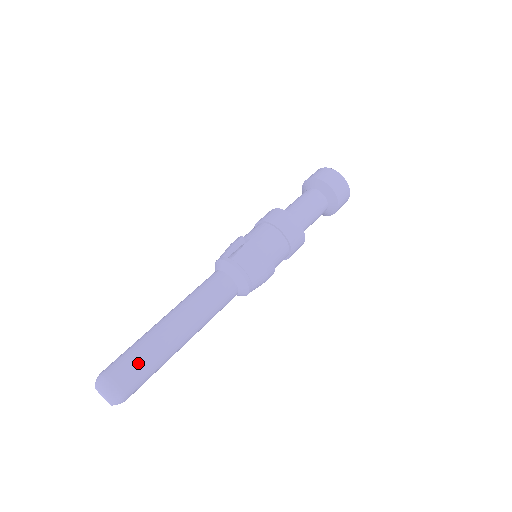
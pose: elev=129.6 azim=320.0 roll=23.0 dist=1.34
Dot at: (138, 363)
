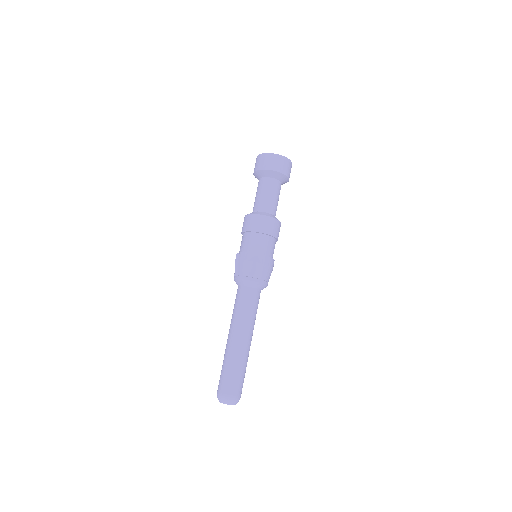
Dot at: (228, 375)
